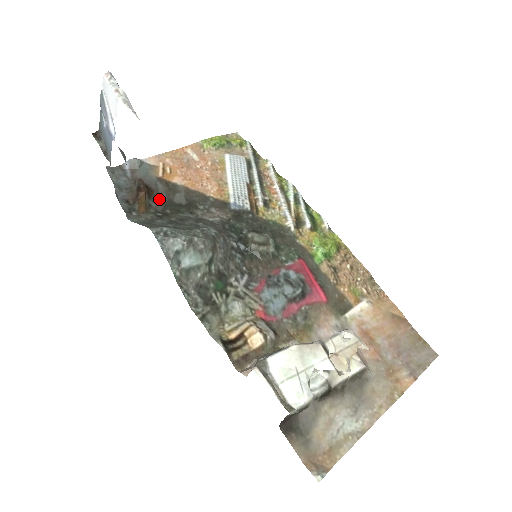
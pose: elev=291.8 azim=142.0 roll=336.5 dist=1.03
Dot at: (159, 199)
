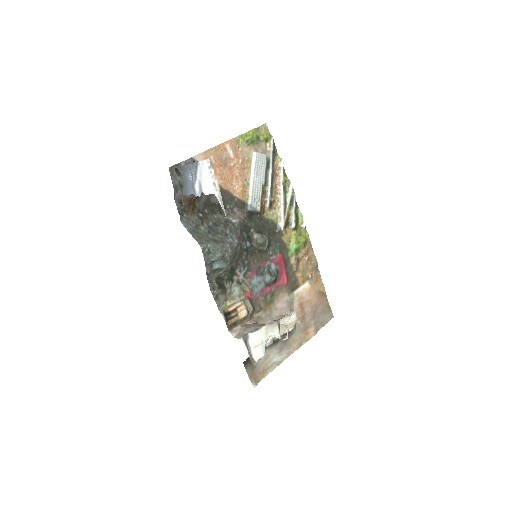
Dot at: (201, 199)
